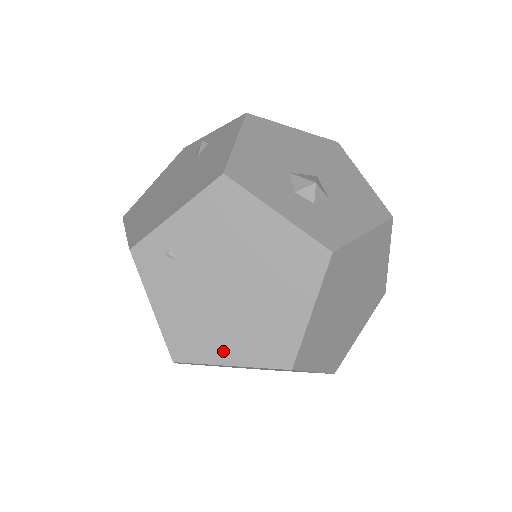
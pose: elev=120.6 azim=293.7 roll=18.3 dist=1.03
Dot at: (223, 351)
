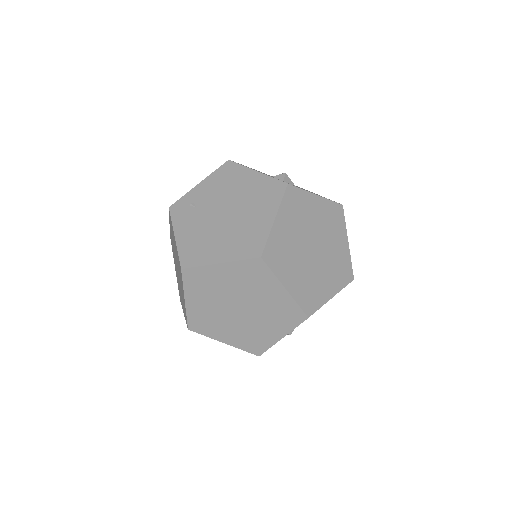
Dot at: (216, 254)
